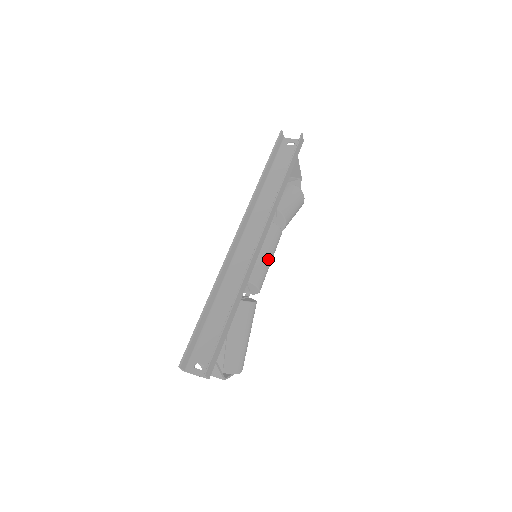
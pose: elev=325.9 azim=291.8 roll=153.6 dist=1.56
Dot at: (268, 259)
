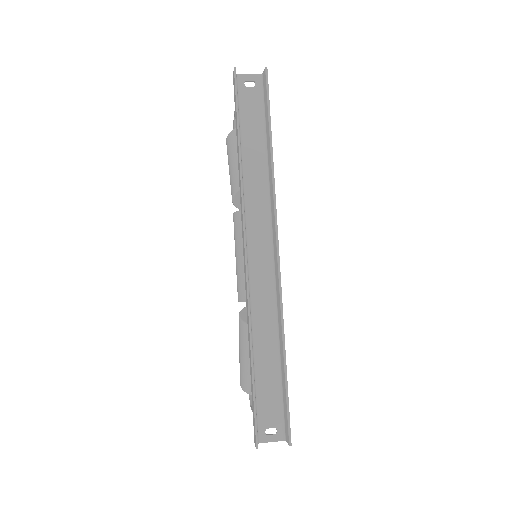
Dot at: occluded
